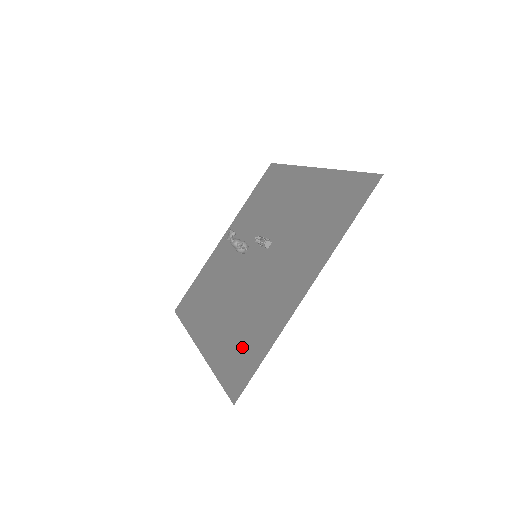
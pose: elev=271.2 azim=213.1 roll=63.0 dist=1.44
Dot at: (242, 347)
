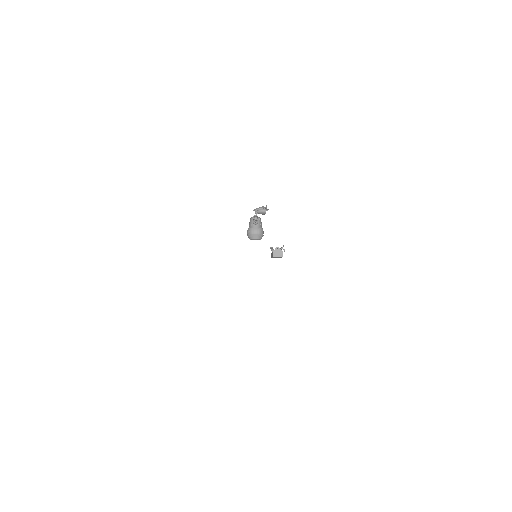
Dot at: occluded
